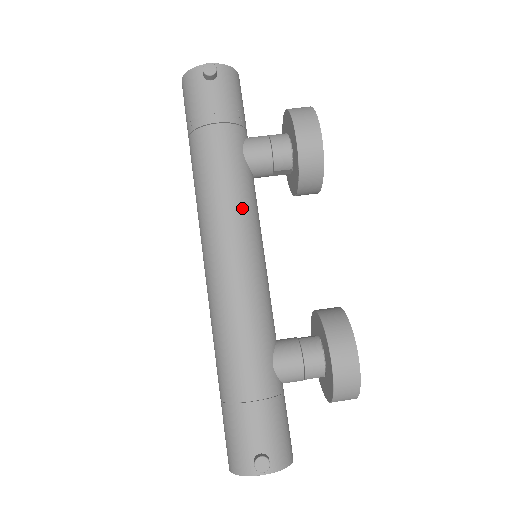
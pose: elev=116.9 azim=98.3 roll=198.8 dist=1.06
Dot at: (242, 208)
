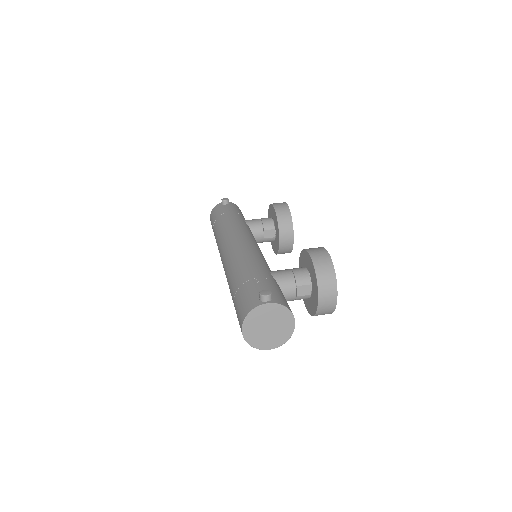
Dot at: (245, 230)
